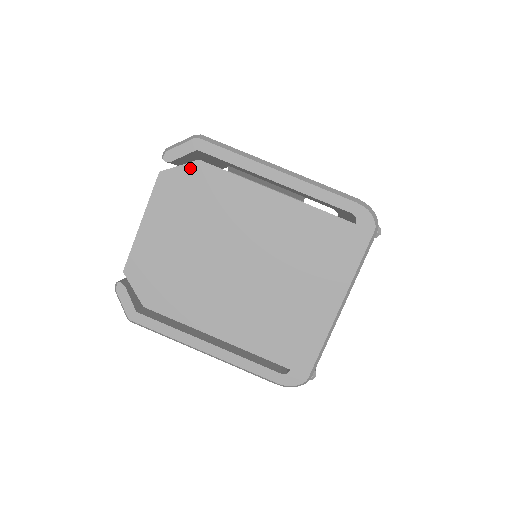
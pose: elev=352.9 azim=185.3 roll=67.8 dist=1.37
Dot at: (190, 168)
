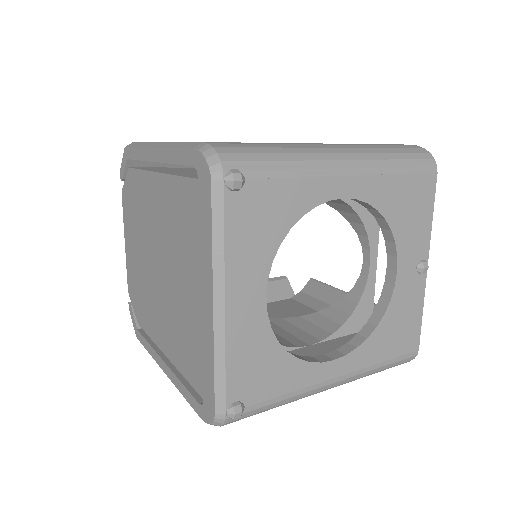
Dot at: (128, 179)
